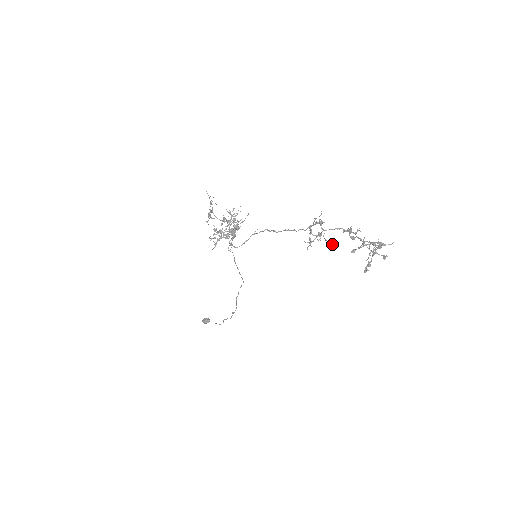
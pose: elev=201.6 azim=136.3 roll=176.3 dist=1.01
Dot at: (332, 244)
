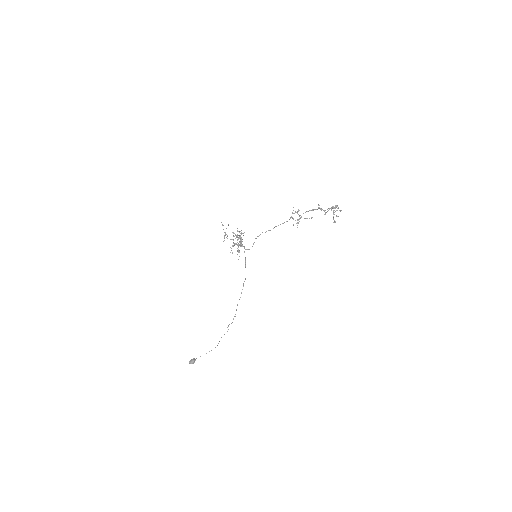
Dot at: (311, 218)
